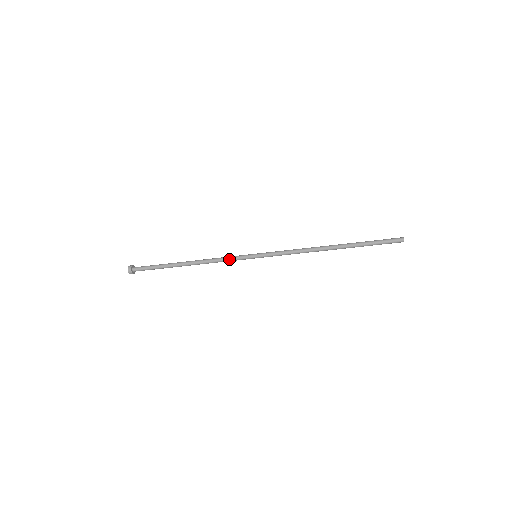
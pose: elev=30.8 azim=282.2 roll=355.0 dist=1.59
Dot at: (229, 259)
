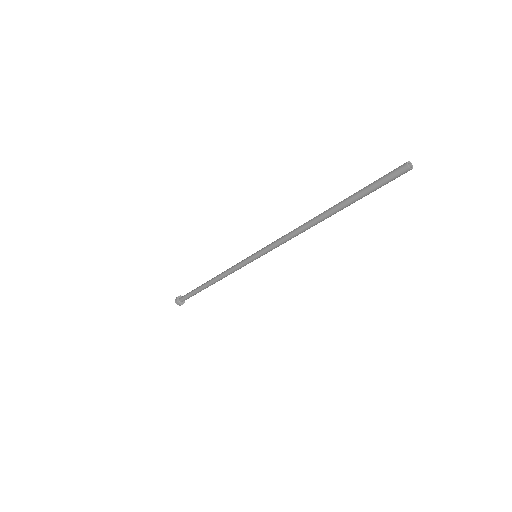
Dot at: occluded
